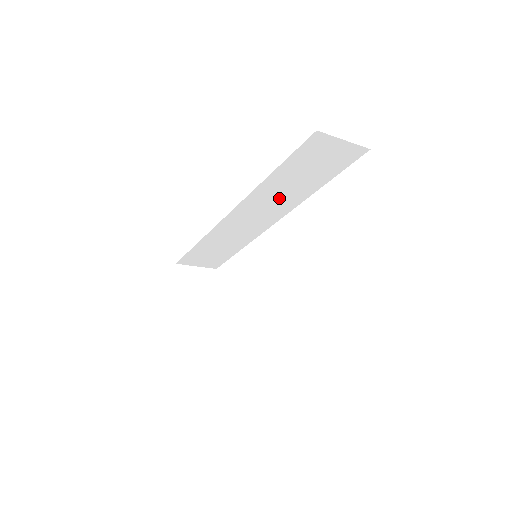
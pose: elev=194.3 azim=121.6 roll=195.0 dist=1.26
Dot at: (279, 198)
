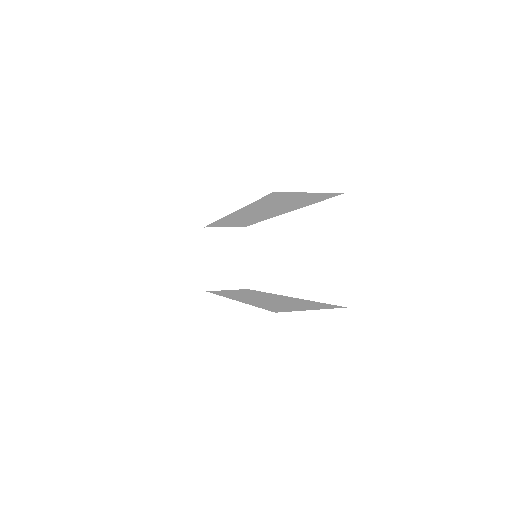
Dot at: (271, 209)
